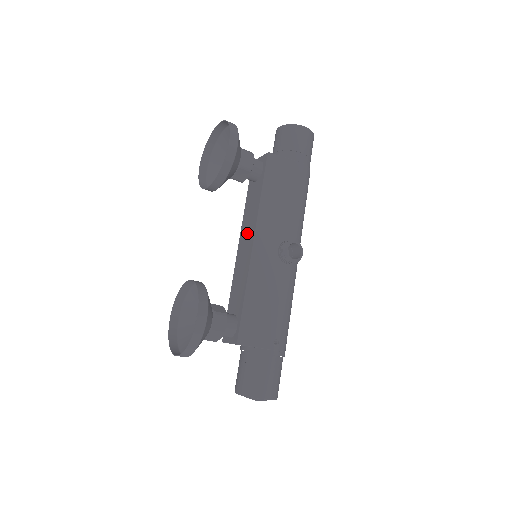
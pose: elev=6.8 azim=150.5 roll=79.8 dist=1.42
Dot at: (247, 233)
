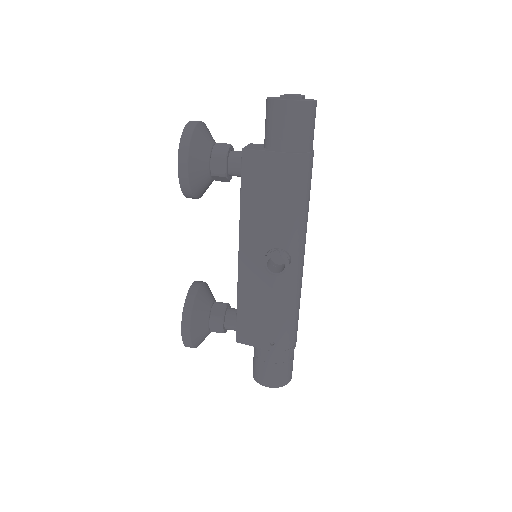
Dot at: occluded
